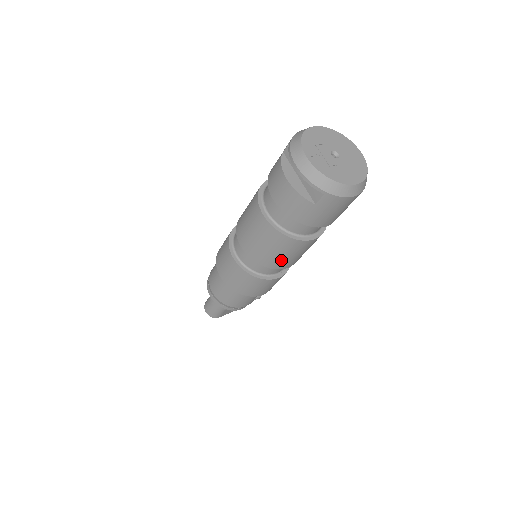
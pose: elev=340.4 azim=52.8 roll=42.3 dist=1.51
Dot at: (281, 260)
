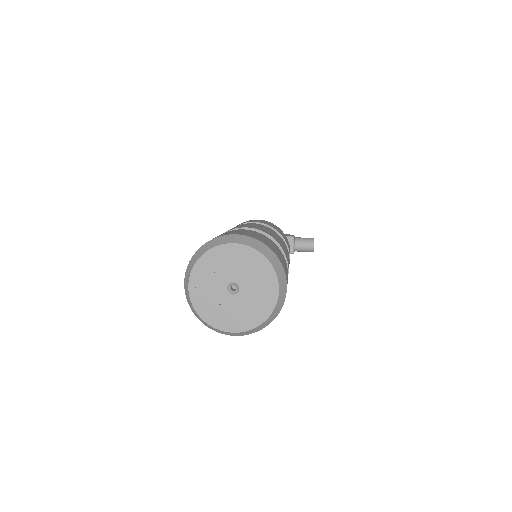
Dot at: occluded
